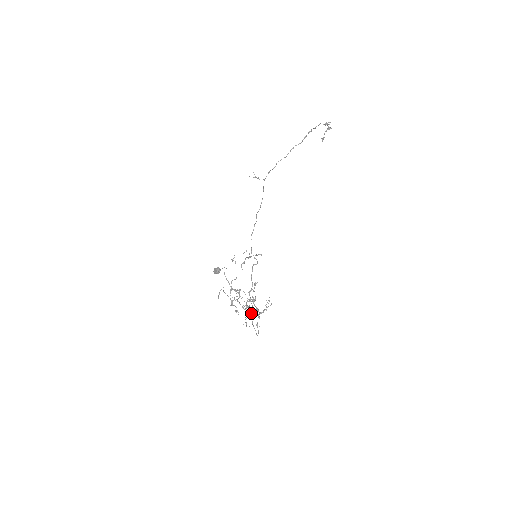
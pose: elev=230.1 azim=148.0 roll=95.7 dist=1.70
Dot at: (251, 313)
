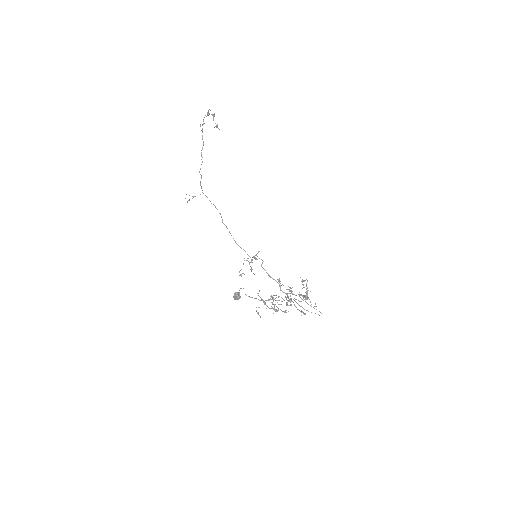
Dot at: occluded
